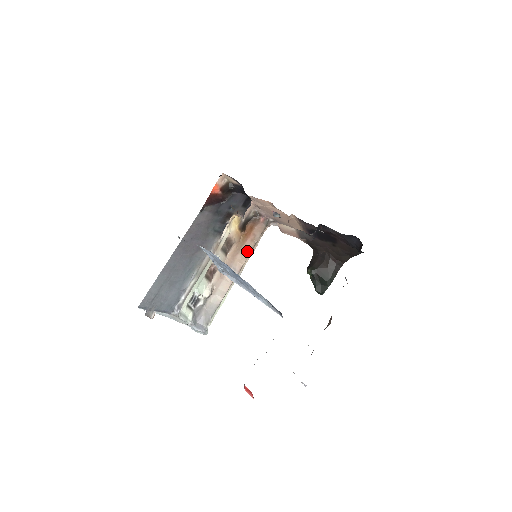
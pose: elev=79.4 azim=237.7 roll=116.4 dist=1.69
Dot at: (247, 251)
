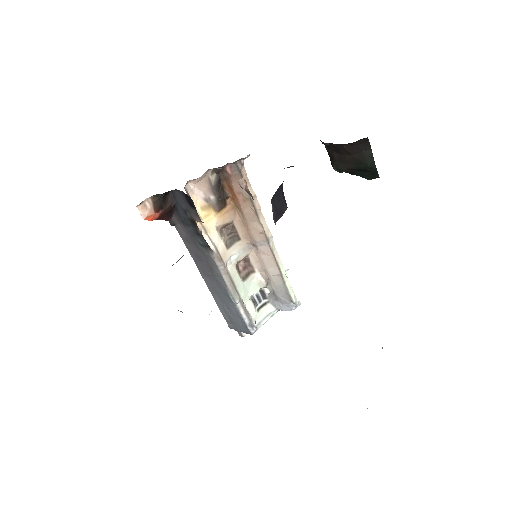
Dot at: (252, 216)
